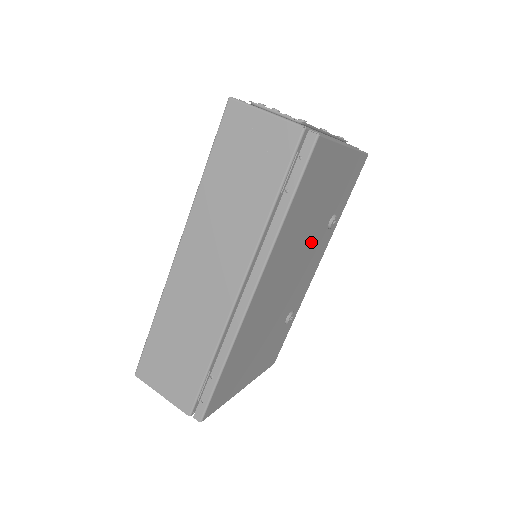
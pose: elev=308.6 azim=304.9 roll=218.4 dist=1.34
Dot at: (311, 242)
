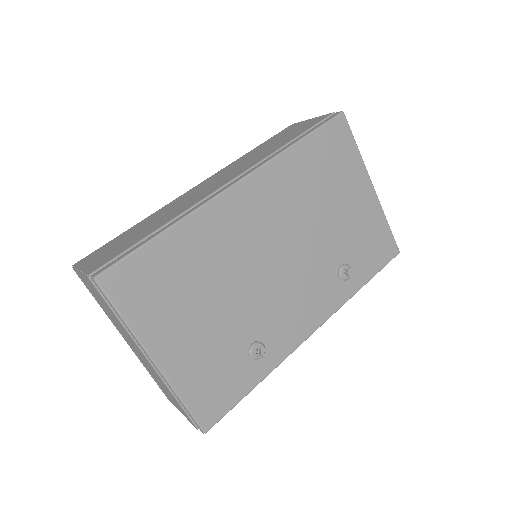
Dot at: (314, 252)
